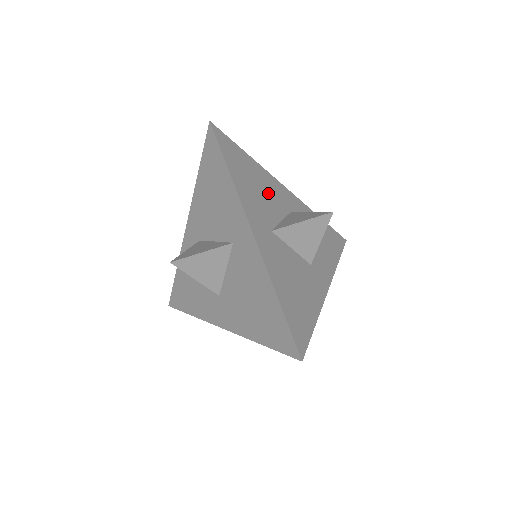
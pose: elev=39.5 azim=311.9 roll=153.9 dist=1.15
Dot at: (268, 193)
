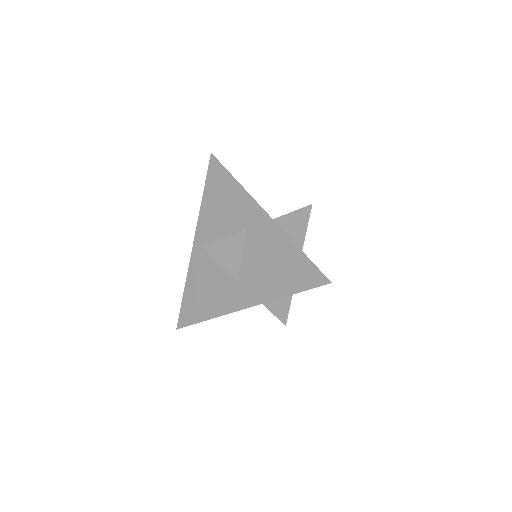
Dot at: occluded
